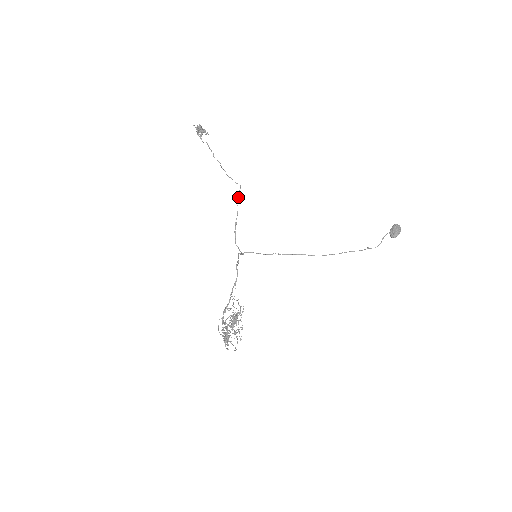
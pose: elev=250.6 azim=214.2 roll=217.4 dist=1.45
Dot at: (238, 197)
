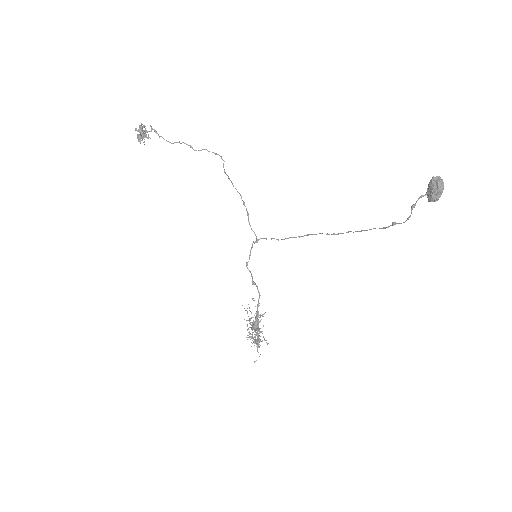
Dot at: (228, 178)
